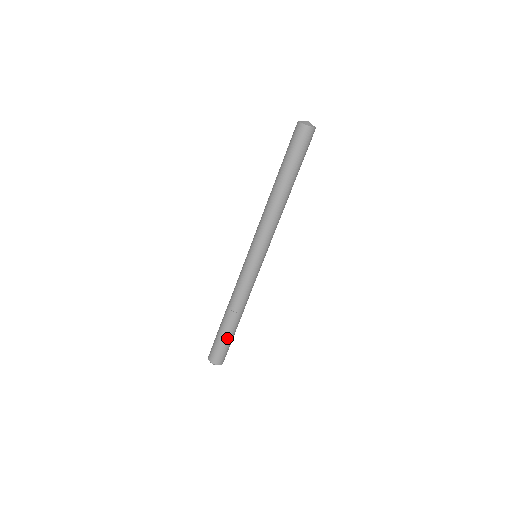
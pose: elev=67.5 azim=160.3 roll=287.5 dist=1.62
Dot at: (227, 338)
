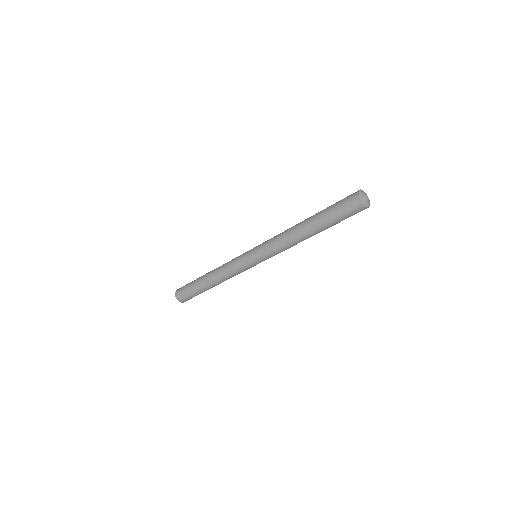
Dot at: (200, 293)
